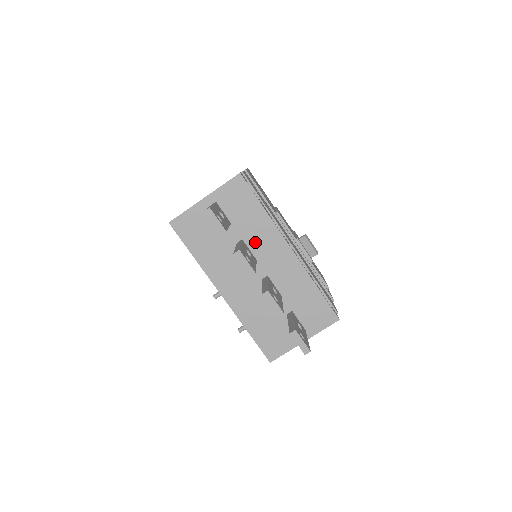
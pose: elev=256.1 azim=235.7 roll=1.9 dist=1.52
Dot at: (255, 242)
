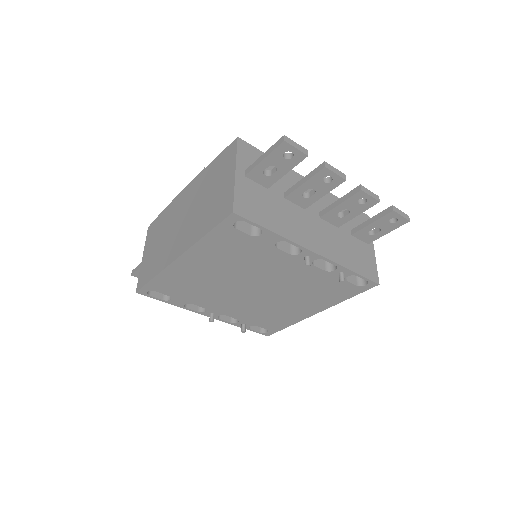
Dot at: occluded
